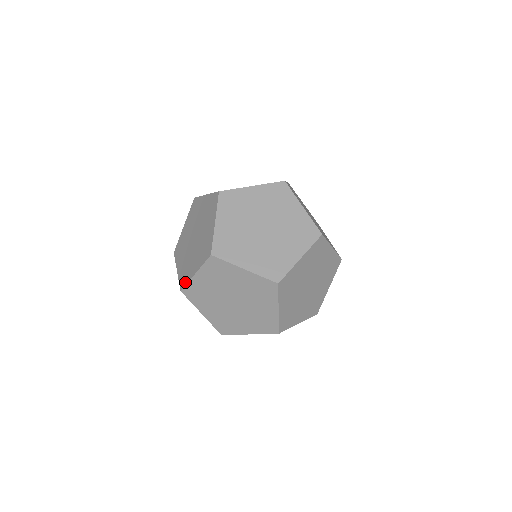
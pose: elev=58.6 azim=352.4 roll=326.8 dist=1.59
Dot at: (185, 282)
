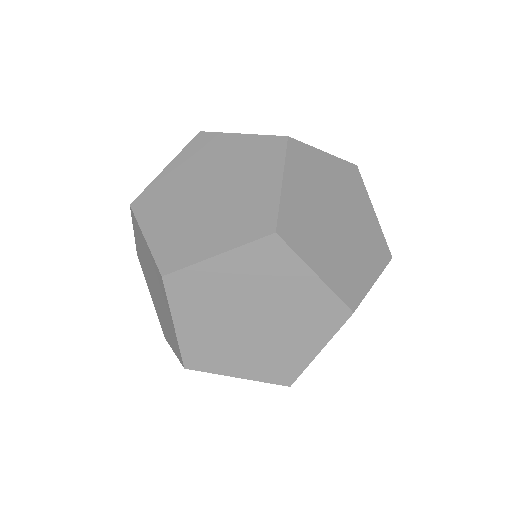
Dot at: occluded
